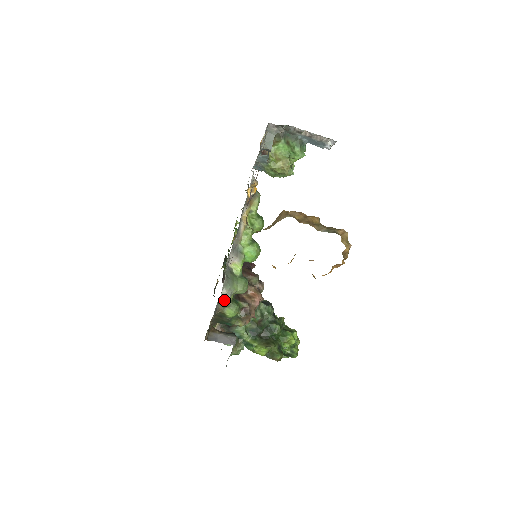
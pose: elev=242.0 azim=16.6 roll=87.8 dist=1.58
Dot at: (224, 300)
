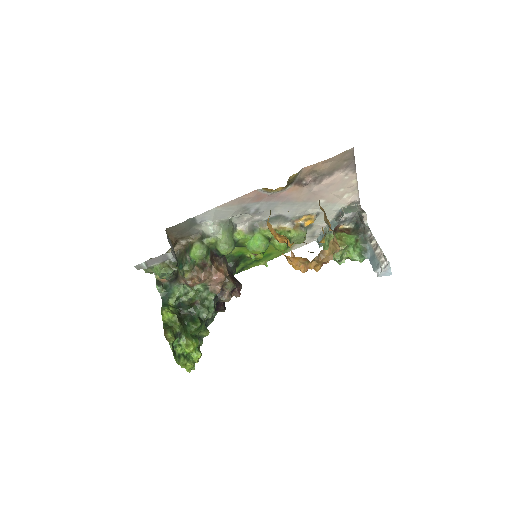
Dot at: (208, 229)
